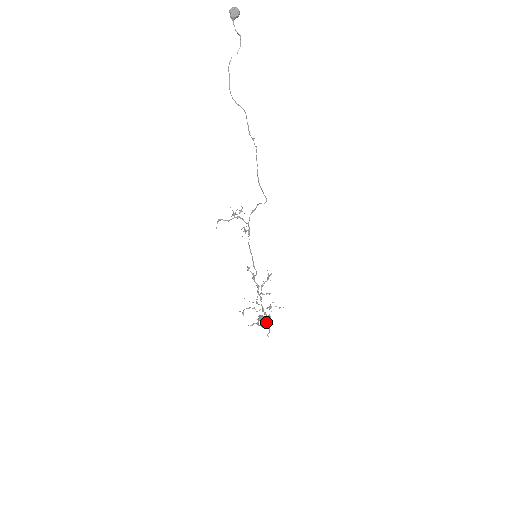
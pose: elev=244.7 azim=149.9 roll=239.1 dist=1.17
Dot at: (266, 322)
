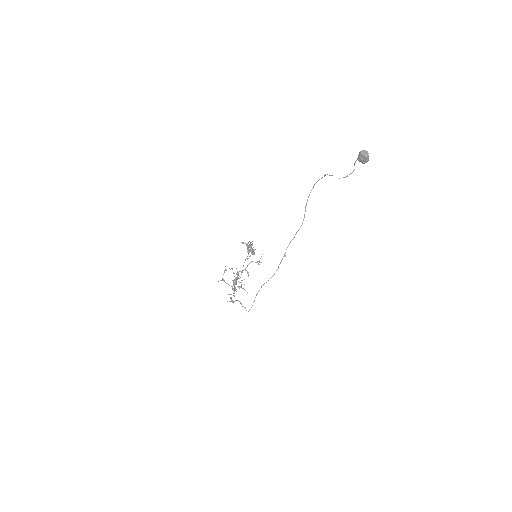
Dot at: occluded
